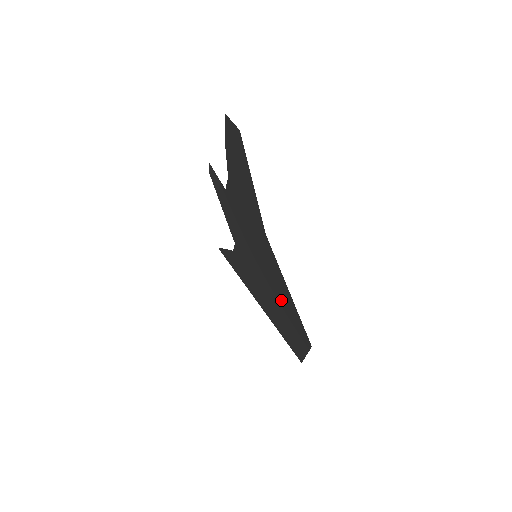
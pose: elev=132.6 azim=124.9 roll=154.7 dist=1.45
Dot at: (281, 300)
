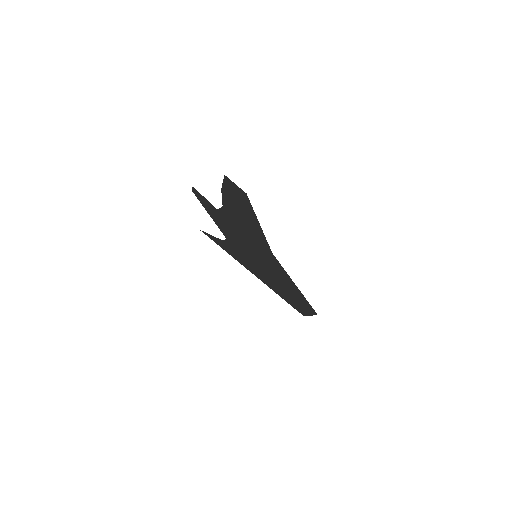
Dot at: (285, 286)
